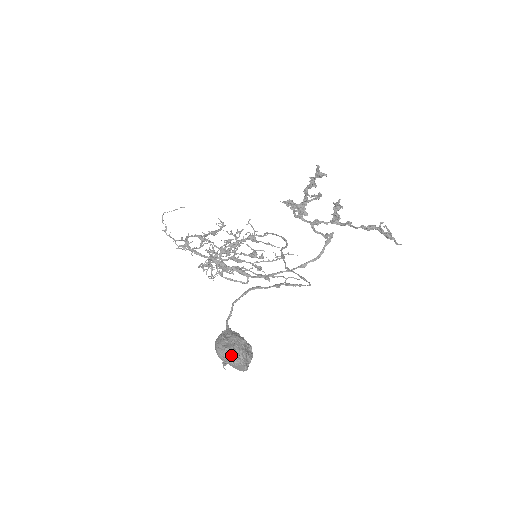
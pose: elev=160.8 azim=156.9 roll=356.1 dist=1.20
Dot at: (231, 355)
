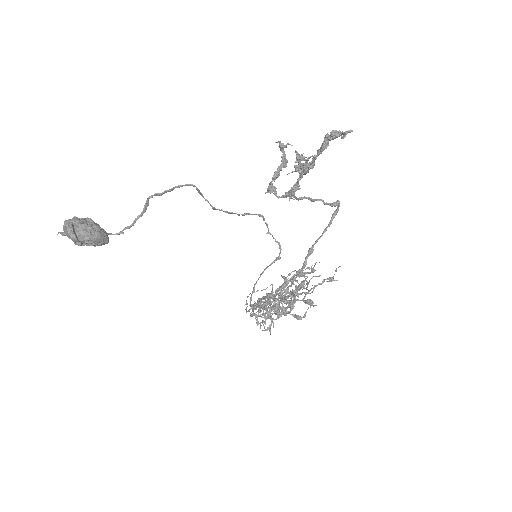
Dot at: occluded
